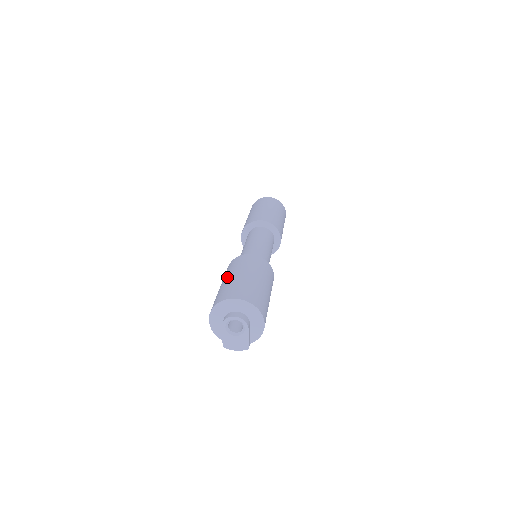
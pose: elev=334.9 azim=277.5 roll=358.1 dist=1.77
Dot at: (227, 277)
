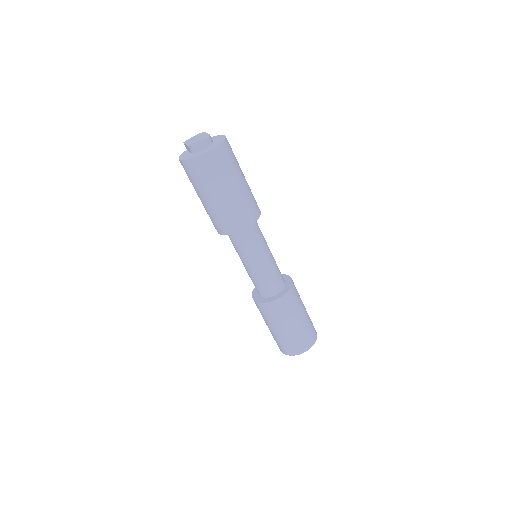
Dot at: (279, 329)
